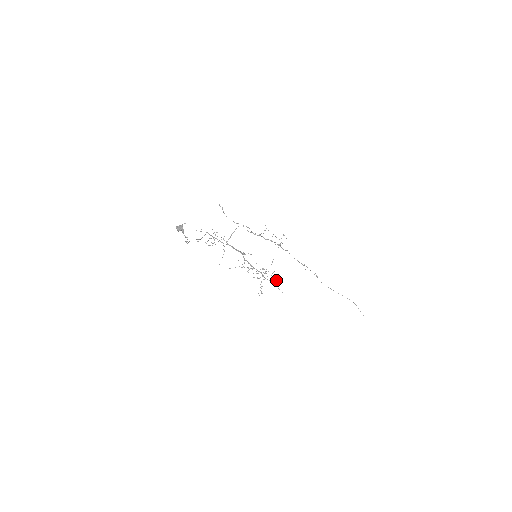
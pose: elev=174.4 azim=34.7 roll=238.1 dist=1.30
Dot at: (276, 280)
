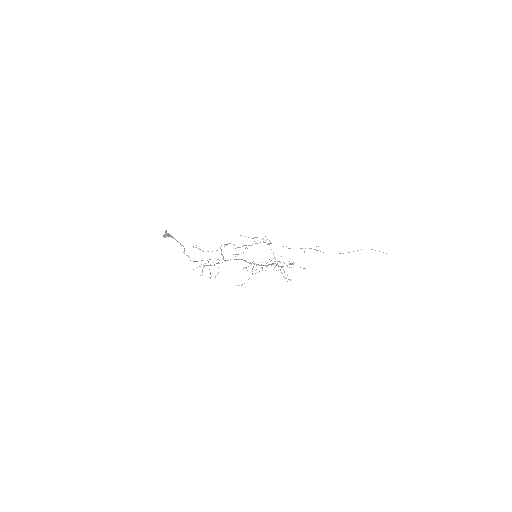
Dot at: (290, 263)
